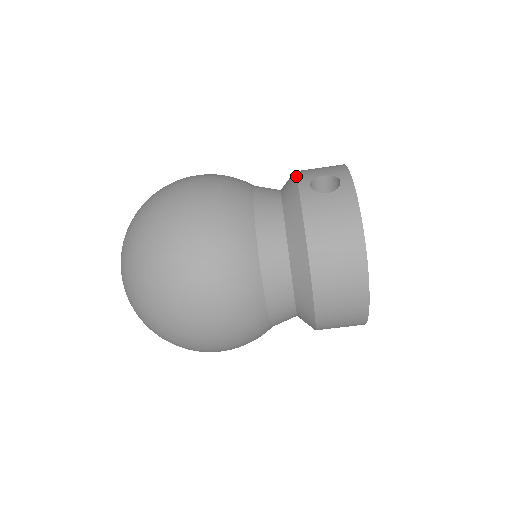
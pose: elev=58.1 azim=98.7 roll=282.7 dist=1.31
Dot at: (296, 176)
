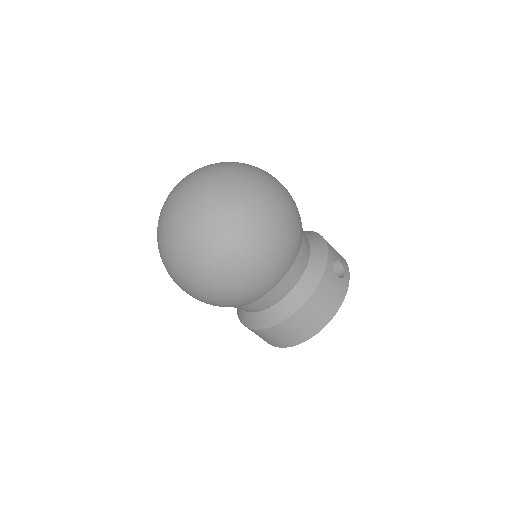
Dot at: (328, 246)
